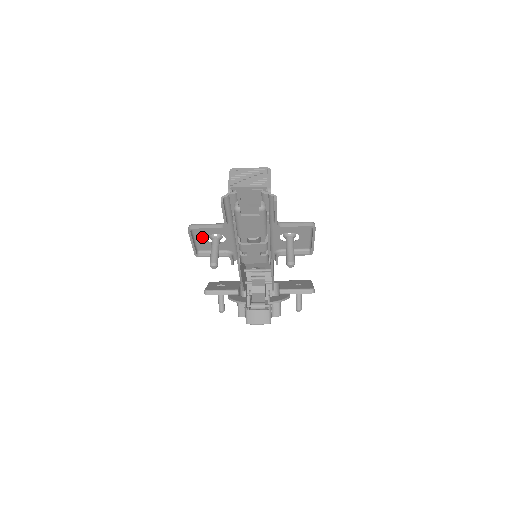
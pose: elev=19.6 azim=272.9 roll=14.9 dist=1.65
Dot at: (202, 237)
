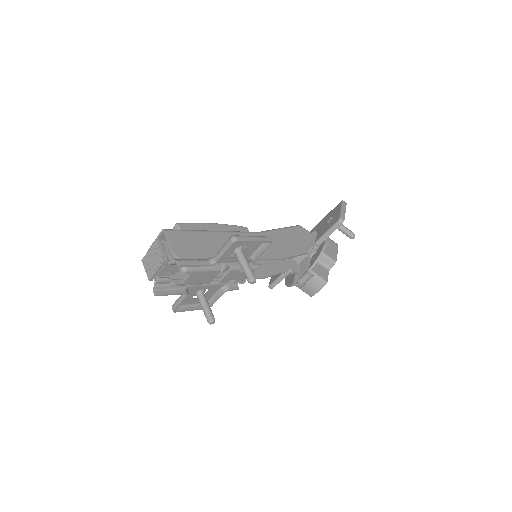
Dot at: (192, 301)
